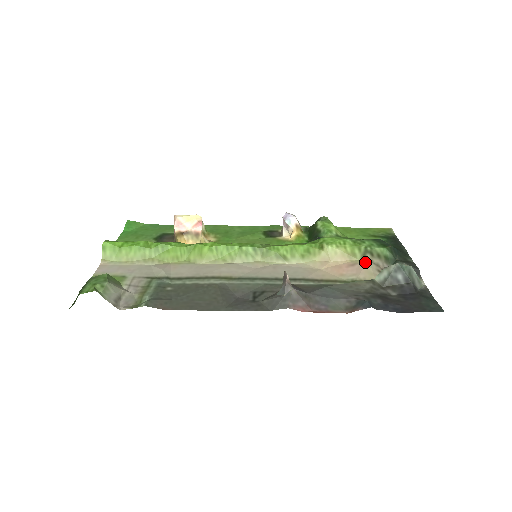
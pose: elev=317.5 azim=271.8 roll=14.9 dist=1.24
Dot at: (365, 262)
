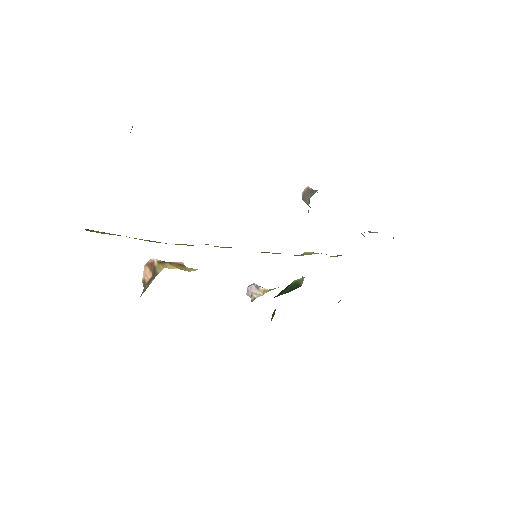
Dot at: occluded
